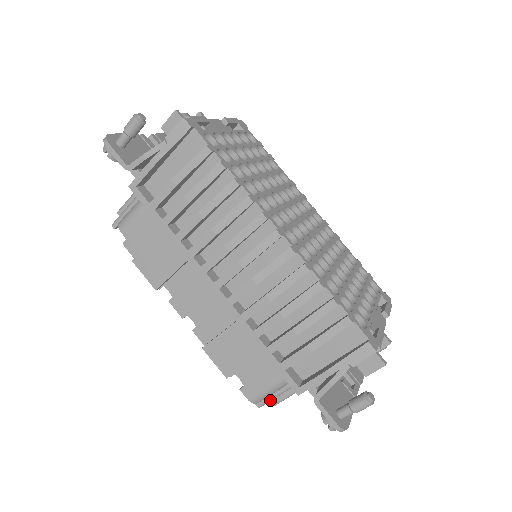
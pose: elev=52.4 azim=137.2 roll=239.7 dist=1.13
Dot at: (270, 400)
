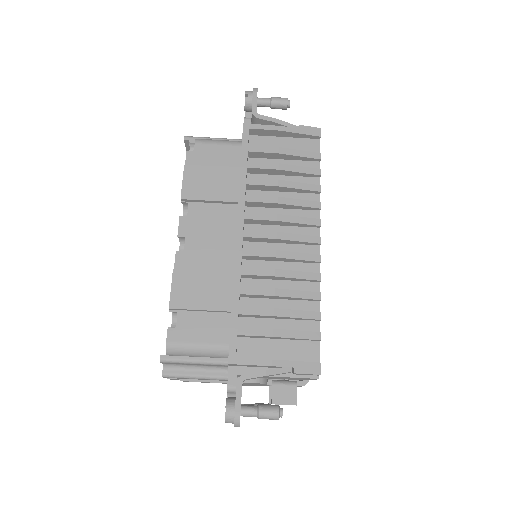
Dot at: (178, 361)
